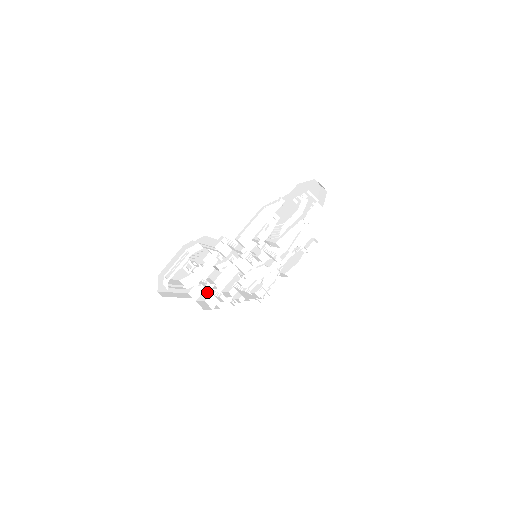
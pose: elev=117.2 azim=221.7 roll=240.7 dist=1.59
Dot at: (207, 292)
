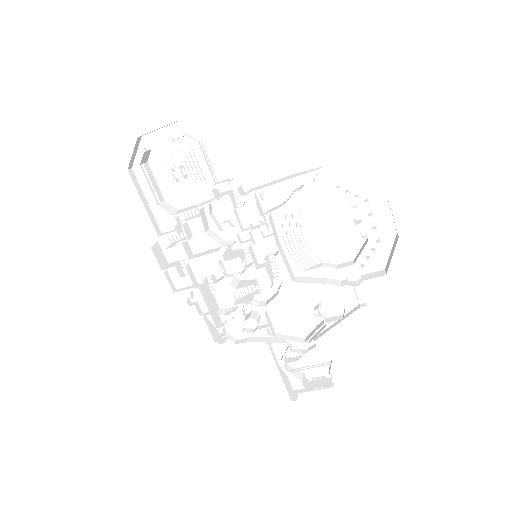
Dot at: (175, 242)
